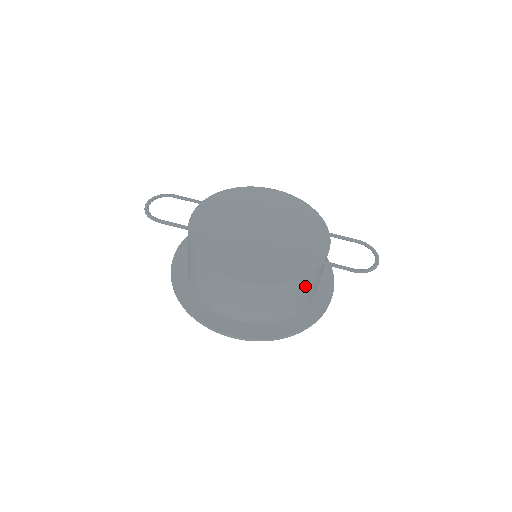
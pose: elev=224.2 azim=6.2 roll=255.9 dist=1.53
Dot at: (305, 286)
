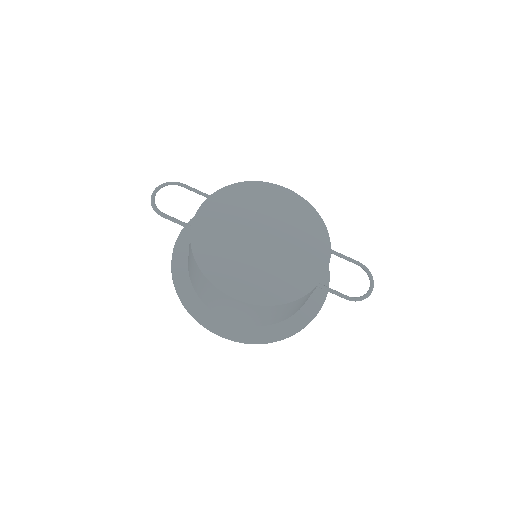
Dot at: (296, 304)
